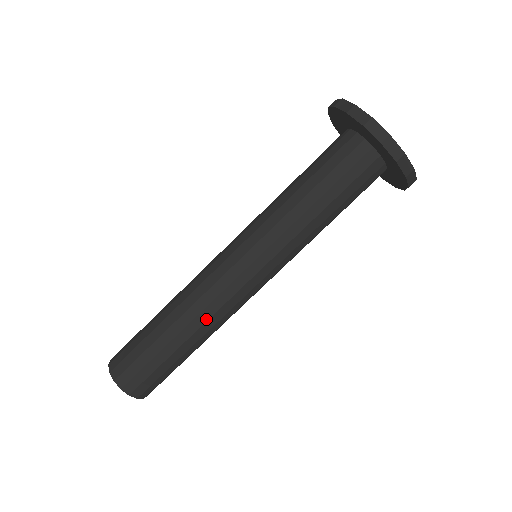
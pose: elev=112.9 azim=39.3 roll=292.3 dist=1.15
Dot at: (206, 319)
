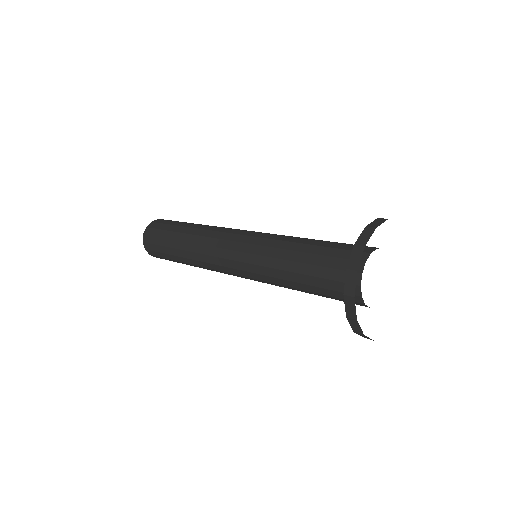
Dot at: (197, 259)
